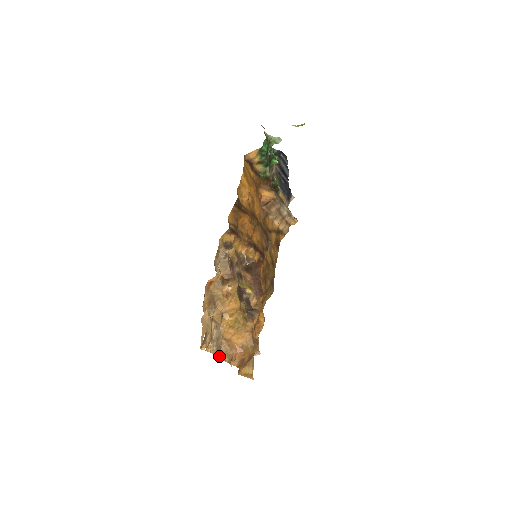
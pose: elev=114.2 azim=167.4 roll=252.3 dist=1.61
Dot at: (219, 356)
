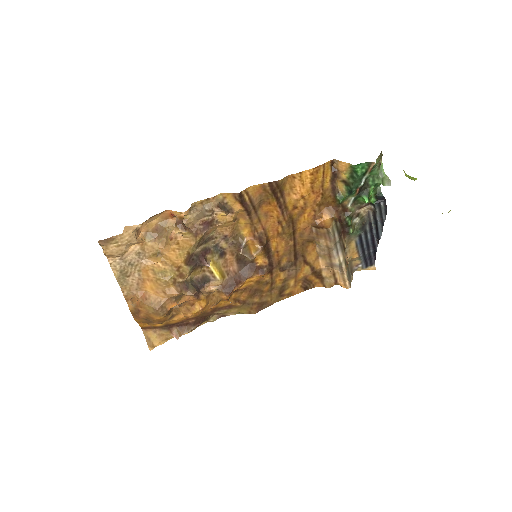
Dot at: (119, 279)
